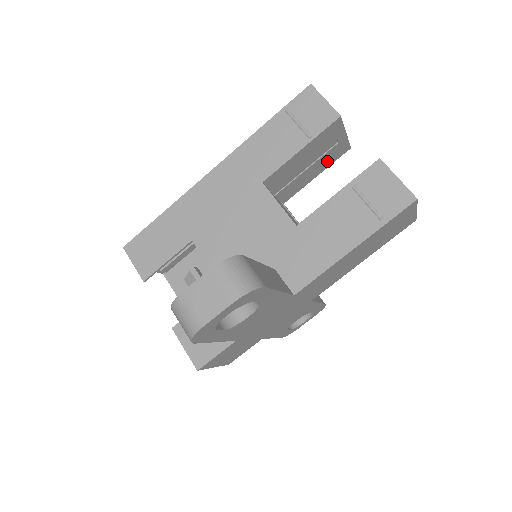
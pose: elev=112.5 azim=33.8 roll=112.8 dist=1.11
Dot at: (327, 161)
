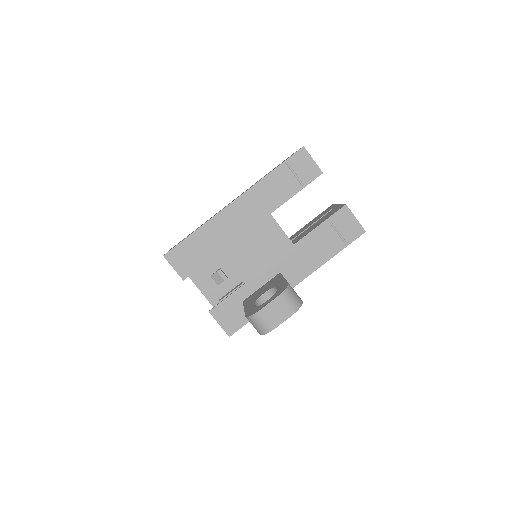
Dot at: occluded
